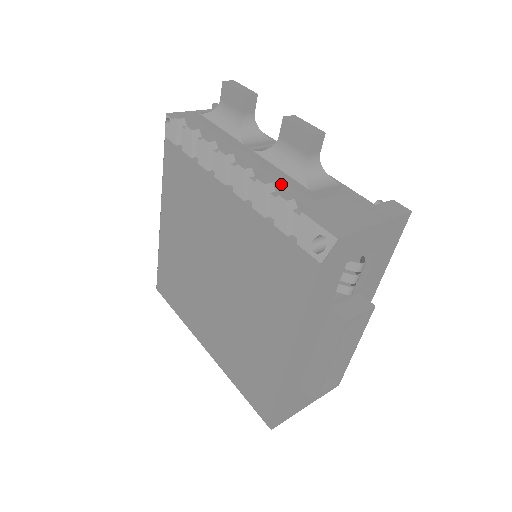
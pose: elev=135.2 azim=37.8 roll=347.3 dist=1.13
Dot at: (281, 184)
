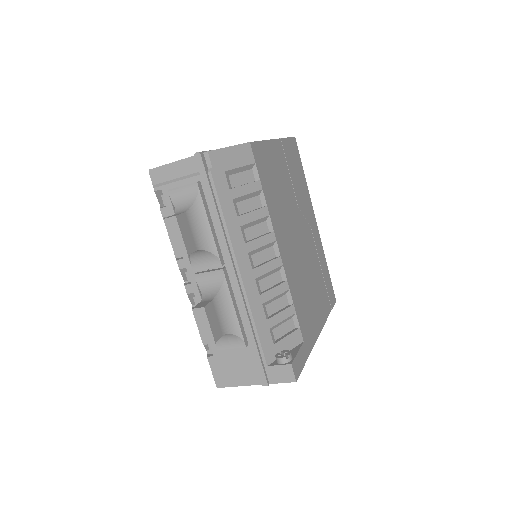
Dot at: occluded
